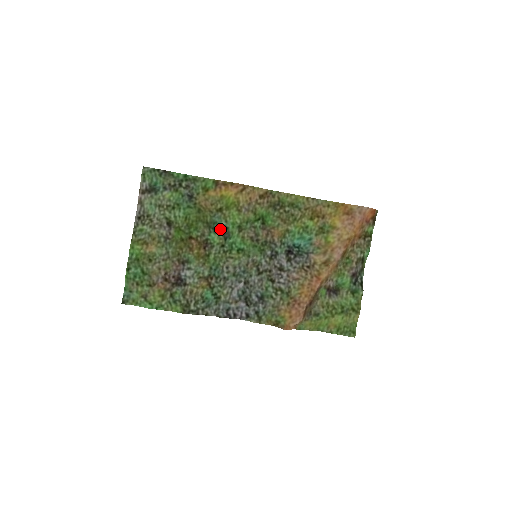
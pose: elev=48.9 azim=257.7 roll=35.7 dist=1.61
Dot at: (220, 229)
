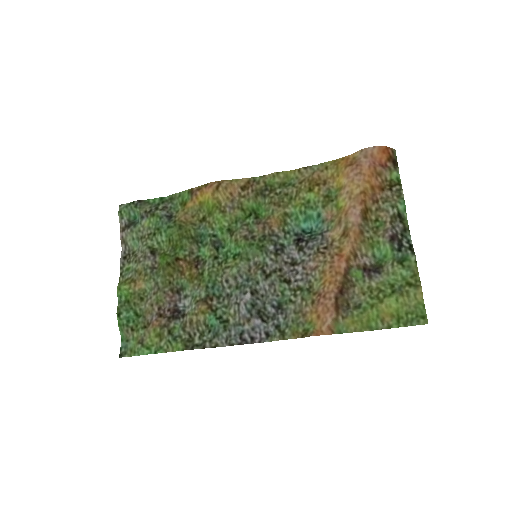
Dot at: (208, 239)
